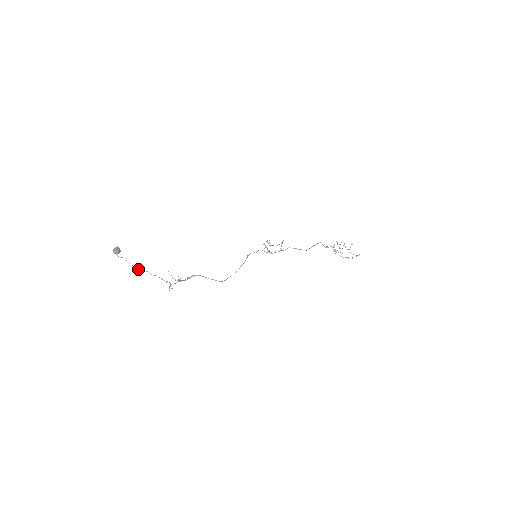
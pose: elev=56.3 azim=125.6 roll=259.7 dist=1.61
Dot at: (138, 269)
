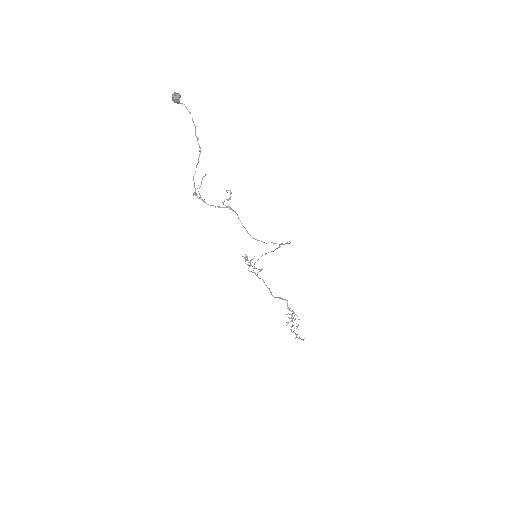
Dot at: occluded
